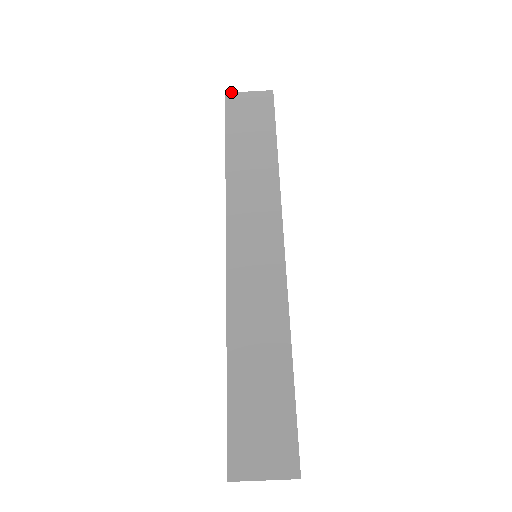
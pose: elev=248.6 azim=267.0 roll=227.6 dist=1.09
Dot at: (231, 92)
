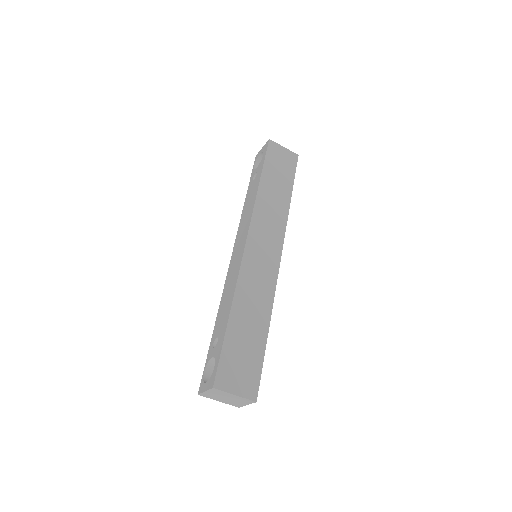
Dot at: (273, 141)
